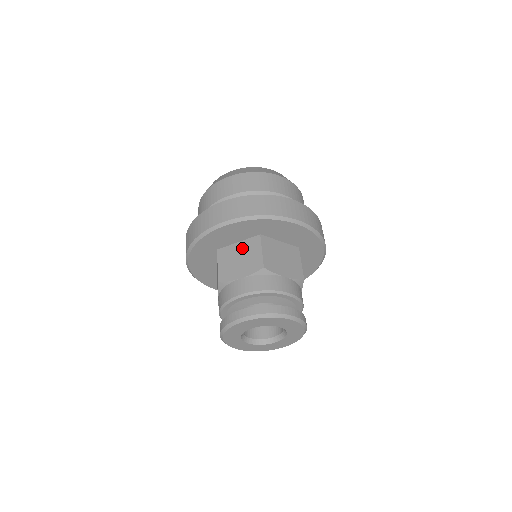
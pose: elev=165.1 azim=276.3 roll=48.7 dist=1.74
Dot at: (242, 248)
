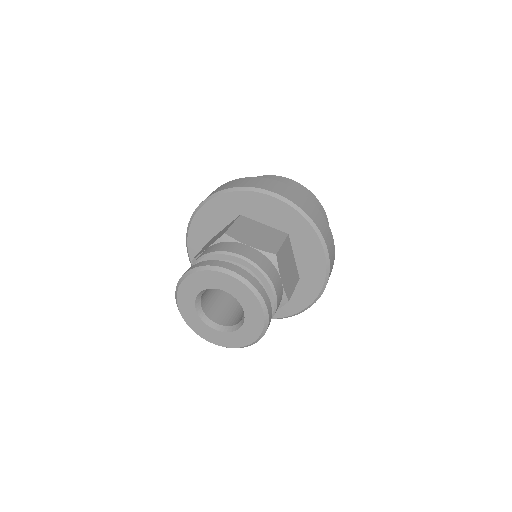
Dot at: (223, 230)
